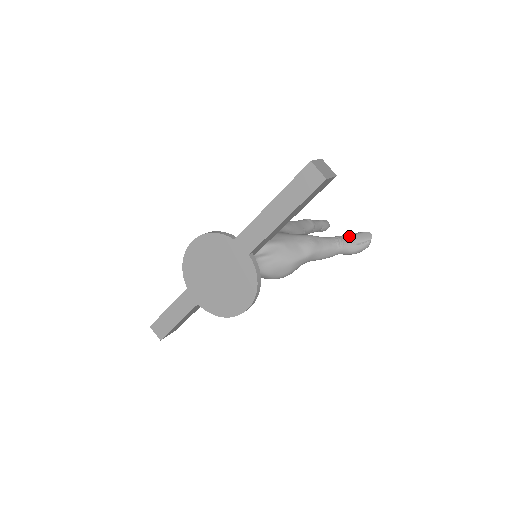
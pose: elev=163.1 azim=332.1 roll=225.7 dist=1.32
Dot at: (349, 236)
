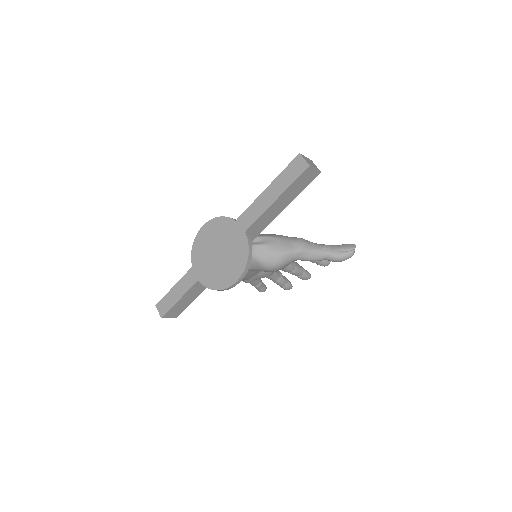
Dot at: (336, 245)
